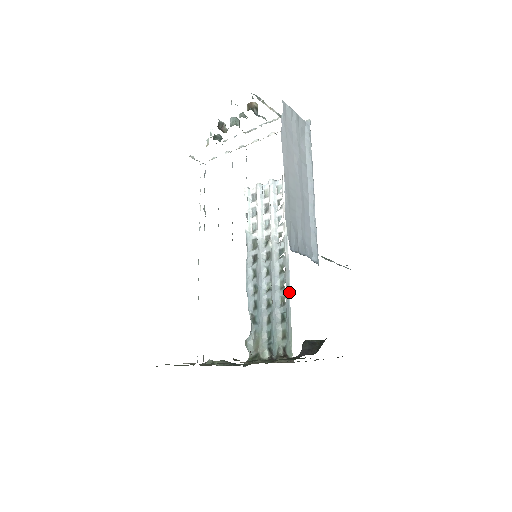
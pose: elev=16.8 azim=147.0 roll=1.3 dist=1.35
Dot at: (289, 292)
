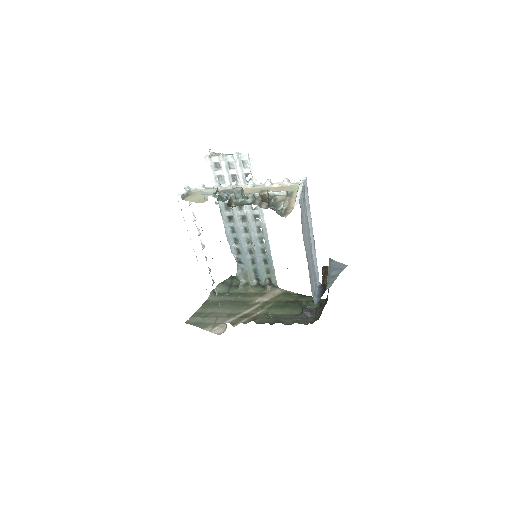
Dot at: (269, 248)
